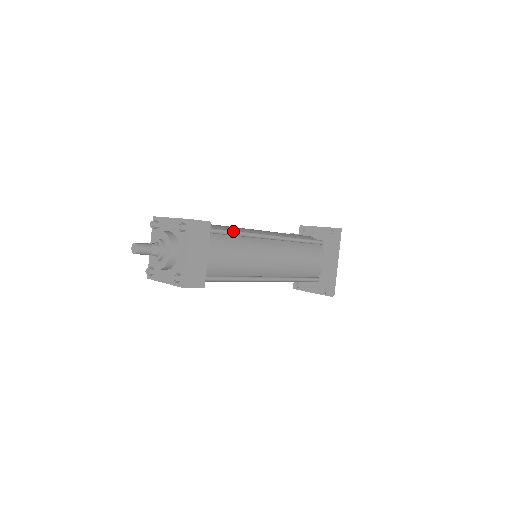
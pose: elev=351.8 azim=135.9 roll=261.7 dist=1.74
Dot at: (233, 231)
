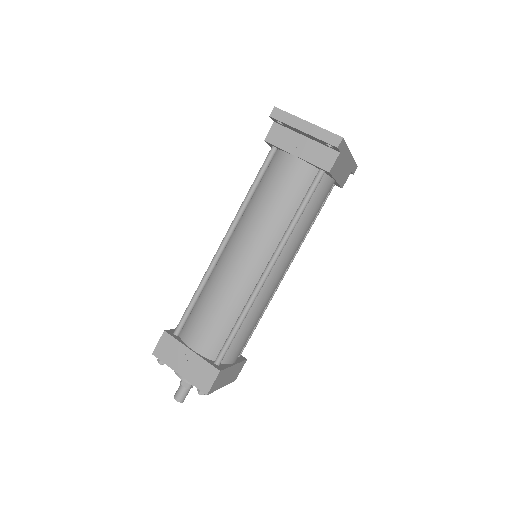
Dot at: (236, 331)
